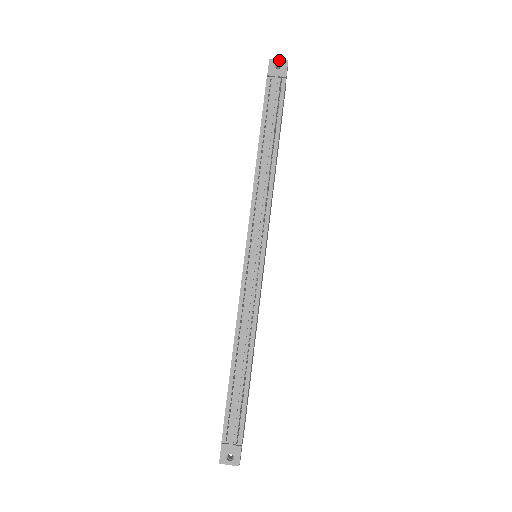
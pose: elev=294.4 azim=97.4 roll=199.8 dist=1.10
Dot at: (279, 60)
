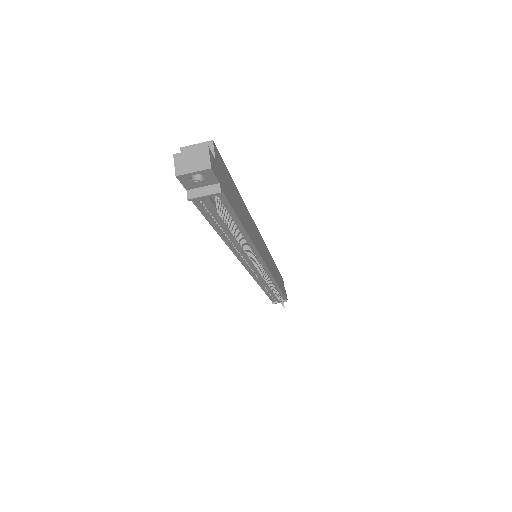
Dot at: (194, 173)
